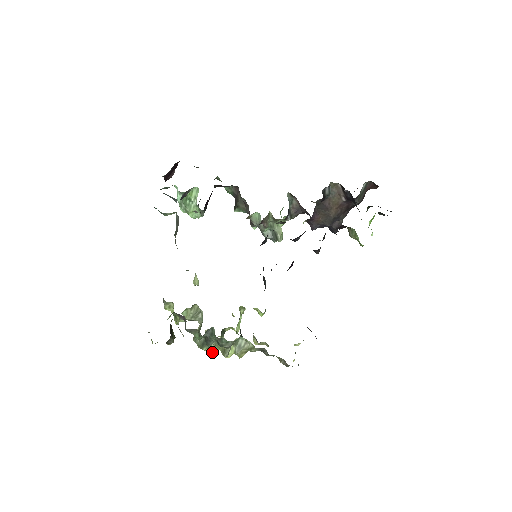
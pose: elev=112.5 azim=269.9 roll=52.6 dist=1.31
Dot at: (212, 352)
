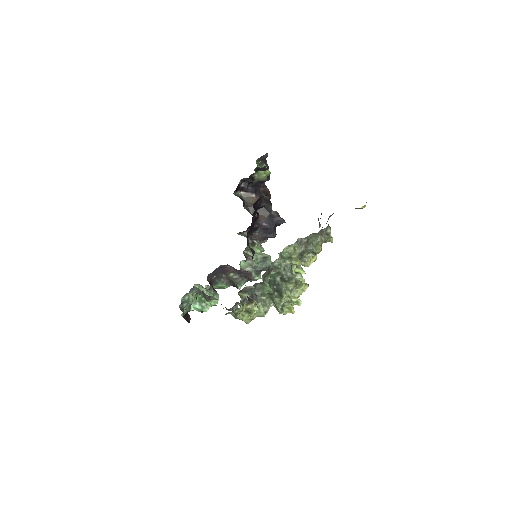
Dot at: (297, 299)
